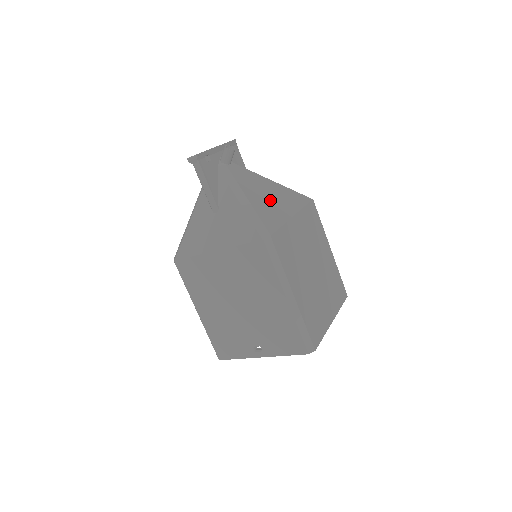
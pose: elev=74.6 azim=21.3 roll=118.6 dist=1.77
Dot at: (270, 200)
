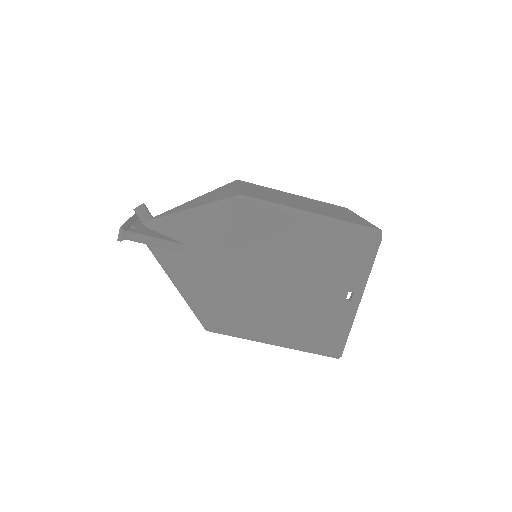
Dot at: (210, 197)
